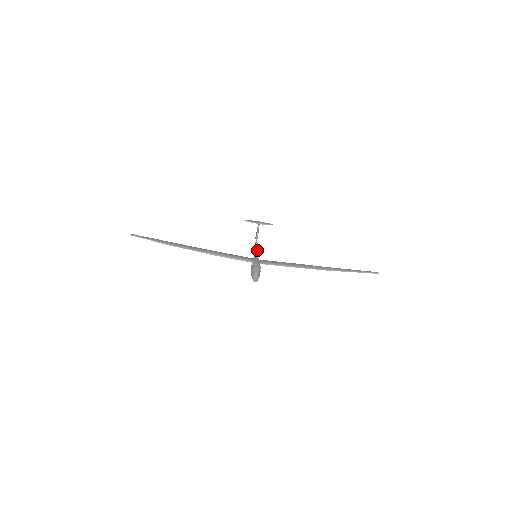
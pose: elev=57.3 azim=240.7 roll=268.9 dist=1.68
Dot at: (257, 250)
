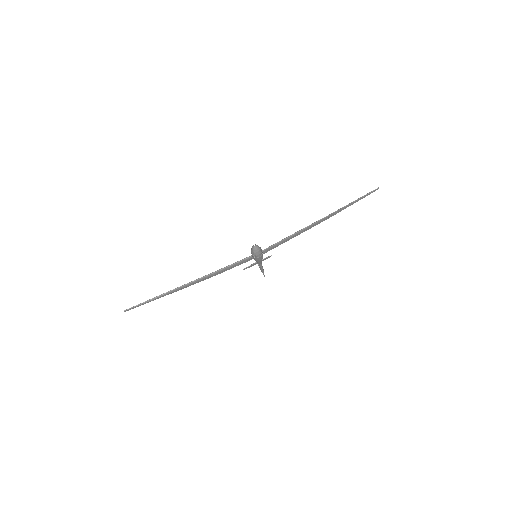
Dot at: (261, 265)
